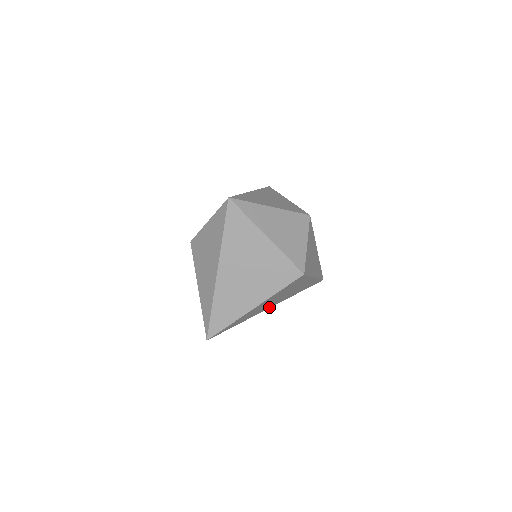
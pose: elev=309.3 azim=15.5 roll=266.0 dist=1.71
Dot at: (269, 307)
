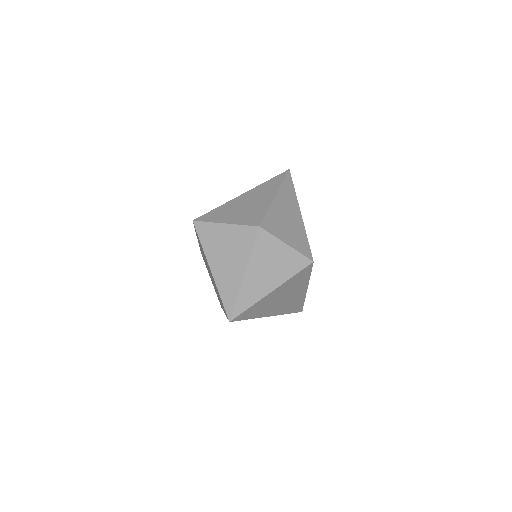
Dot at: occluded
